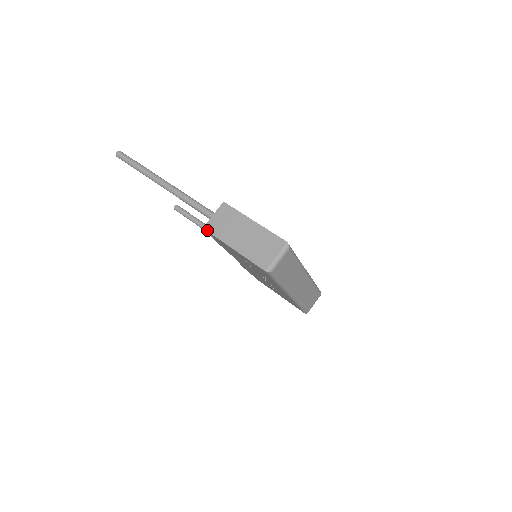
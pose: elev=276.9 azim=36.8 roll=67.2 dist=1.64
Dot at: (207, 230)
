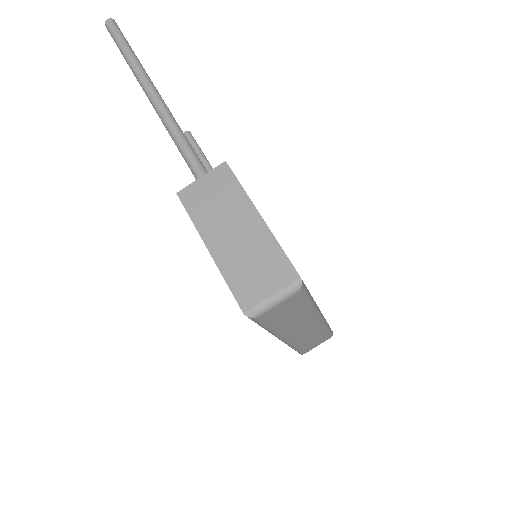
Dot at: (181, 199)
